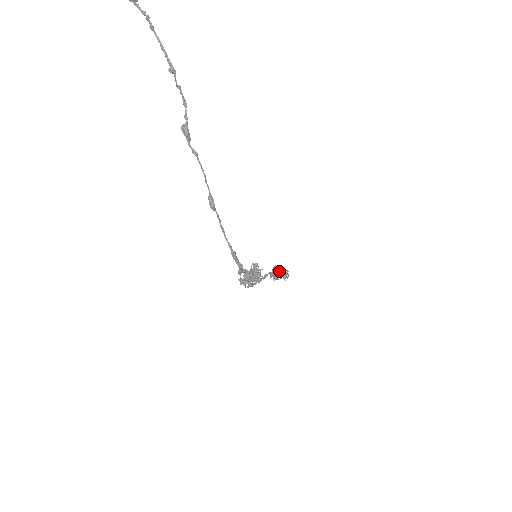
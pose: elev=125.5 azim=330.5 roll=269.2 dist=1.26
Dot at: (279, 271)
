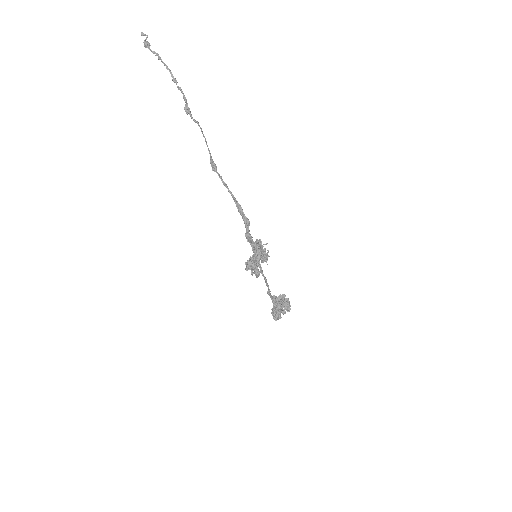
Dot at: (280, 297)
